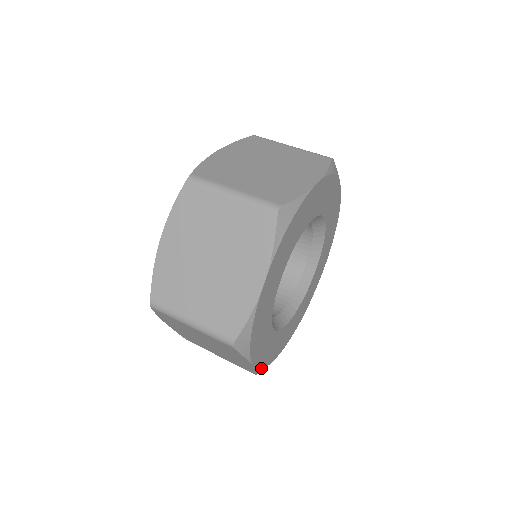
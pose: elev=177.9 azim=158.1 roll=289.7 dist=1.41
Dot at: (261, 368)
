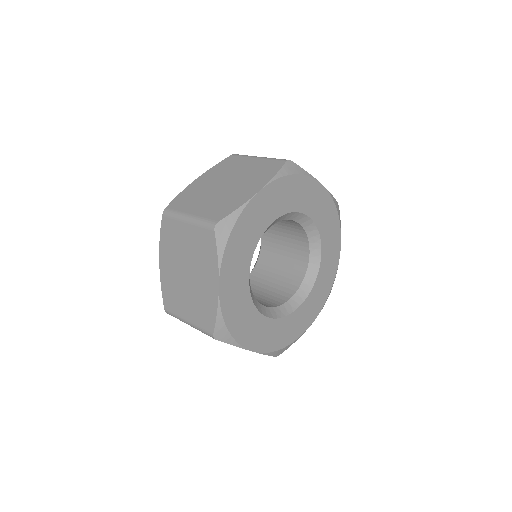
Dot at: (222, 313)
